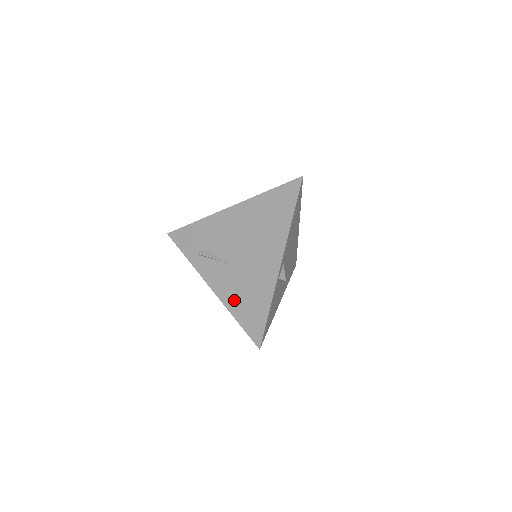
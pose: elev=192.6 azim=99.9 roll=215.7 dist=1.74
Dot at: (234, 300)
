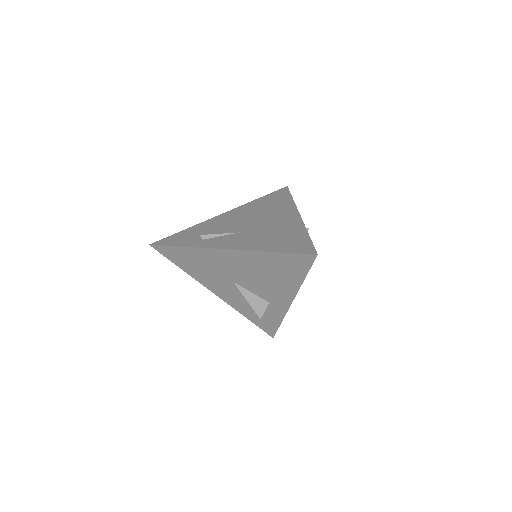
Dot at: (262, 244)
